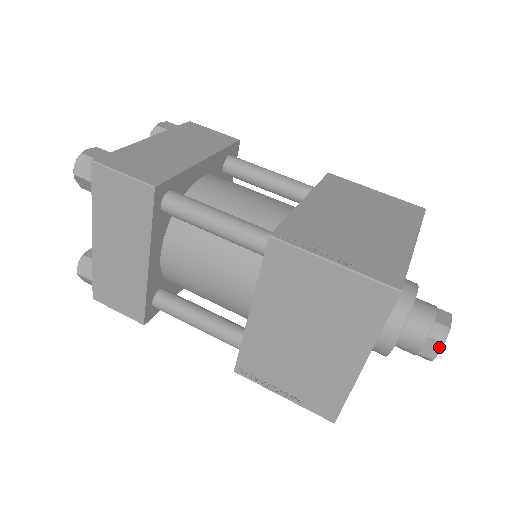
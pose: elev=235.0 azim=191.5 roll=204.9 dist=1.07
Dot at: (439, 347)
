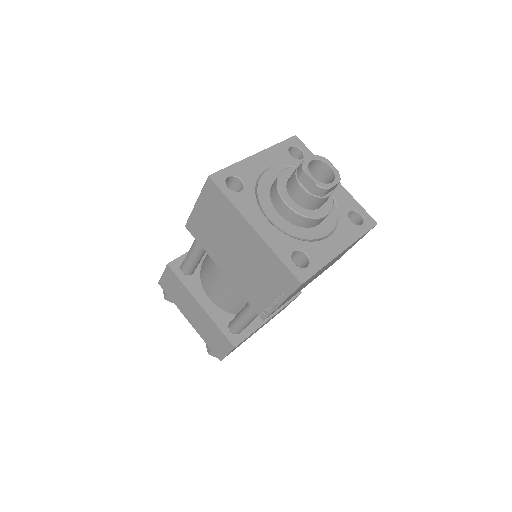
Dot at: (306, 176)
